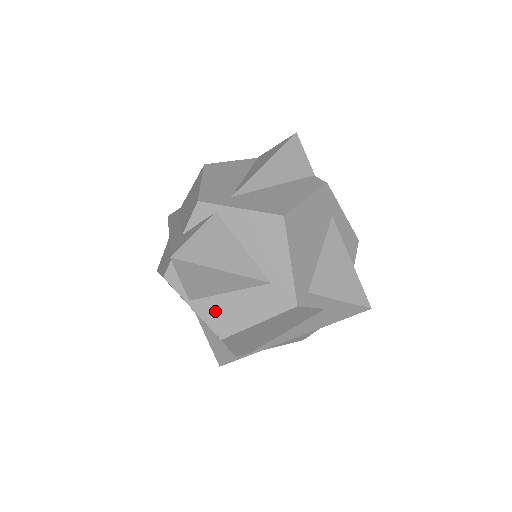
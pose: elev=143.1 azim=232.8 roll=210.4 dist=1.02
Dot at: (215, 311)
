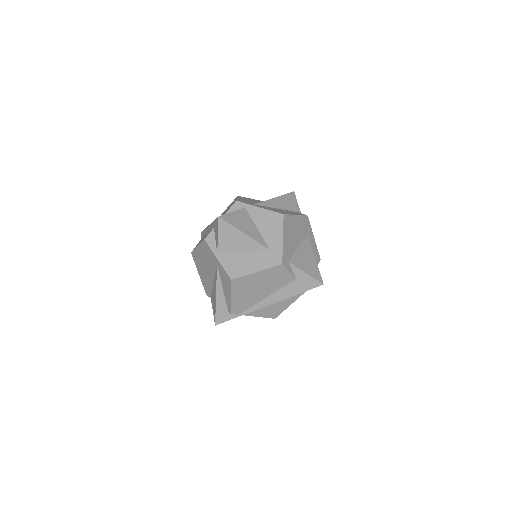
Dot at: (232, 262)
